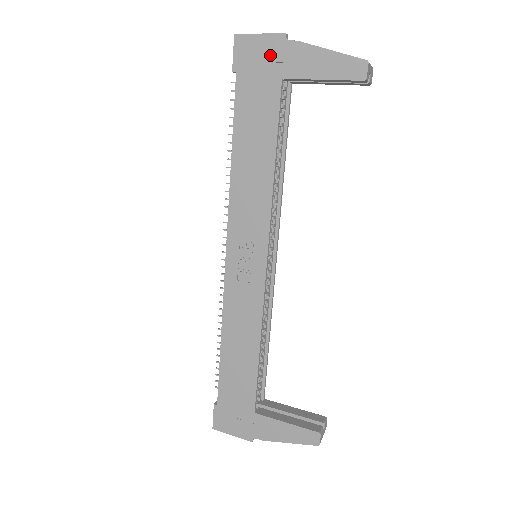
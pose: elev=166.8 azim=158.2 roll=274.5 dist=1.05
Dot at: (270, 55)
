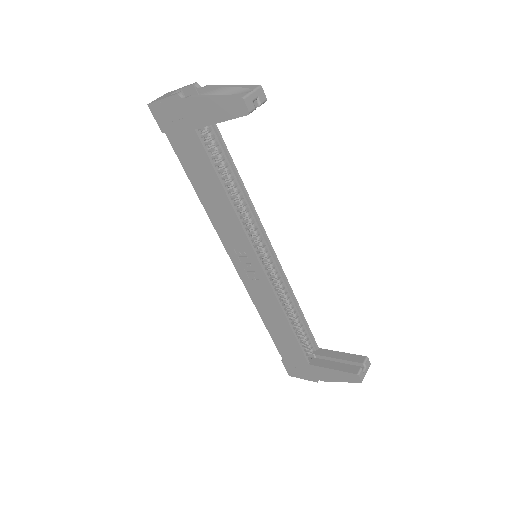
Dot at: (177, 114)
